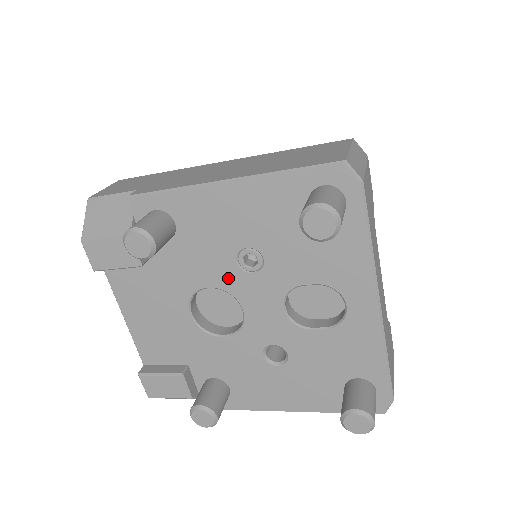
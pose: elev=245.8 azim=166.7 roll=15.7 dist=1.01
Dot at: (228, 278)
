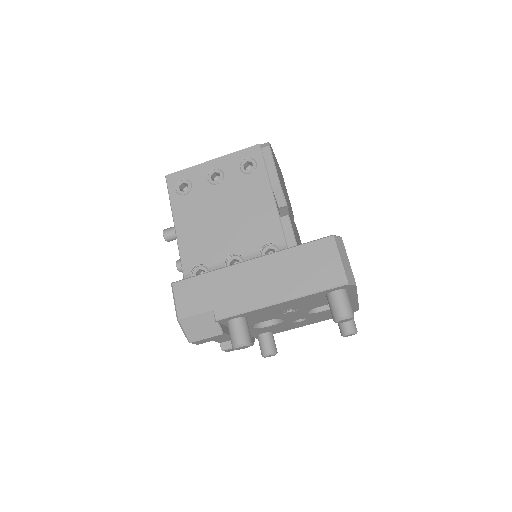
Dot at: (277, 317)
